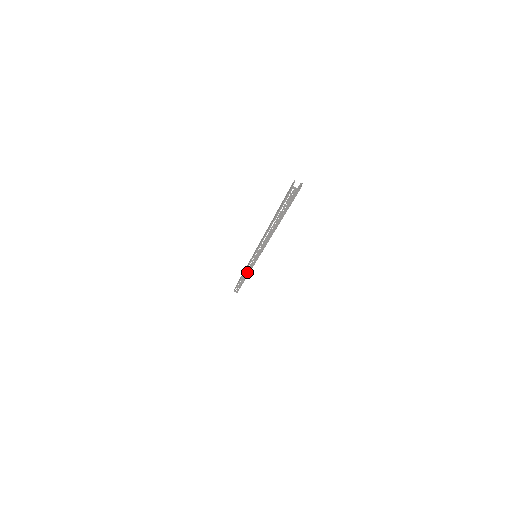
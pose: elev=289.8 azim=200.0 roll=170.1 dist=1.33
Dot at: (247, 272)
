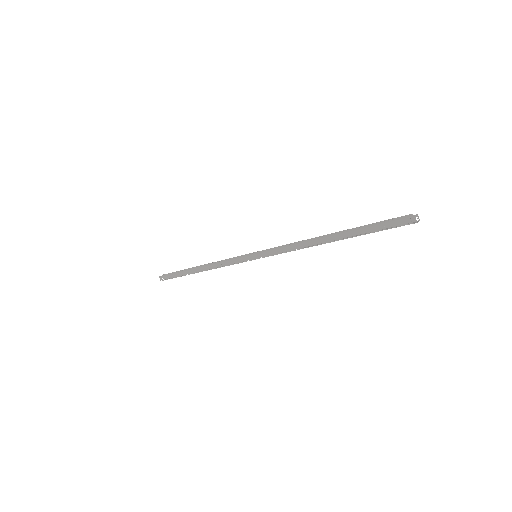
Dot at: (220, 267)
